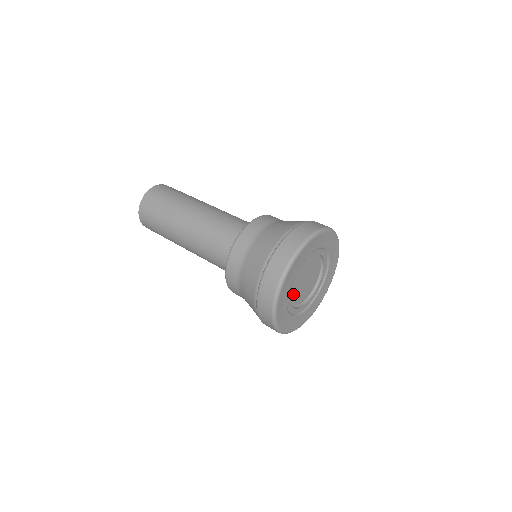
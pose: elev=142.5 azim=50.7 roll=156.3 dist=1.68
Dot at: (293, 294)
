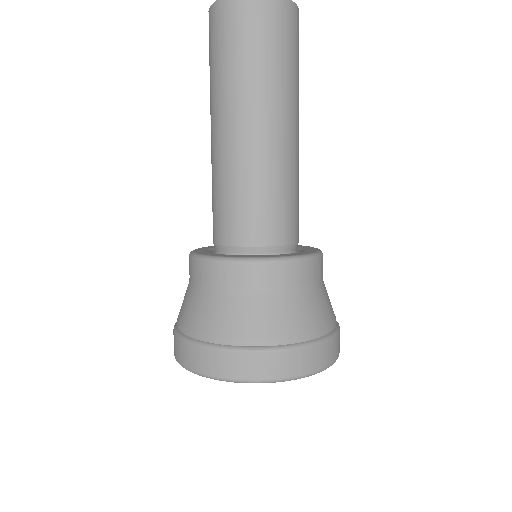
Dot at: occluded
